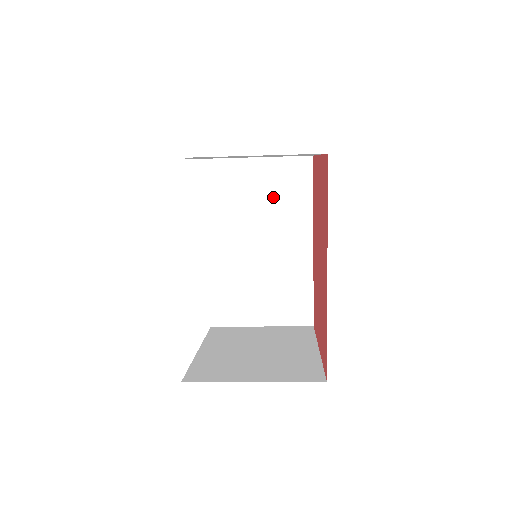
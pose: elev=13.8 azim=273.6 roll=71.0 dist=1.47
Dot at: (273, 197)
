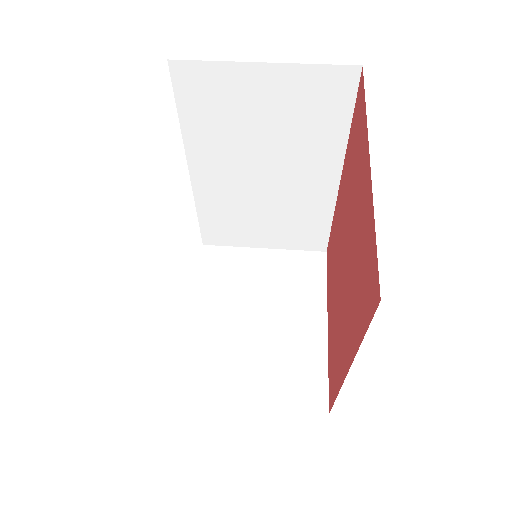
Dot at: (287, 122)
